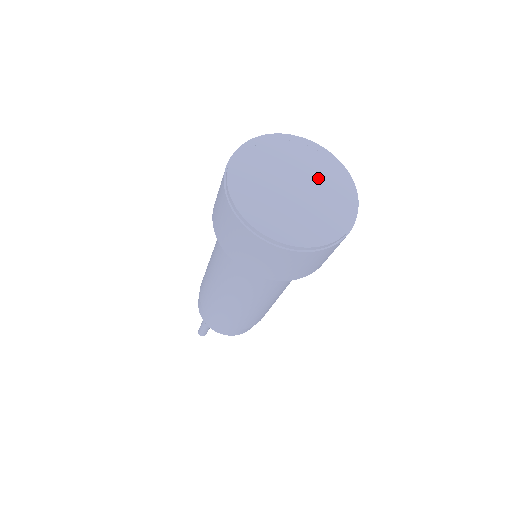
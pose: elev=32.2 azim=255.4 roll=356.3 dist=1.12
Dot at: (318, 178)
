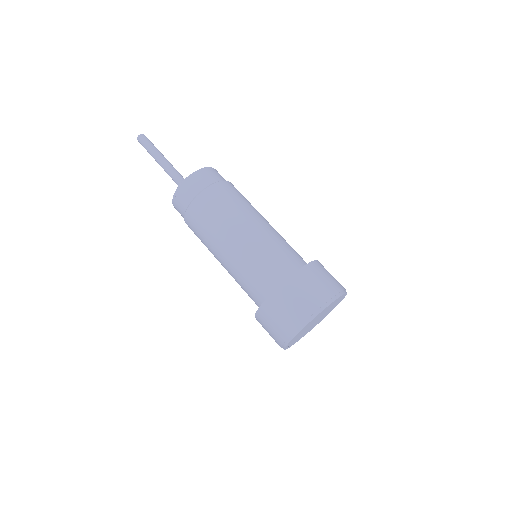
Dot at: (328, 311)
